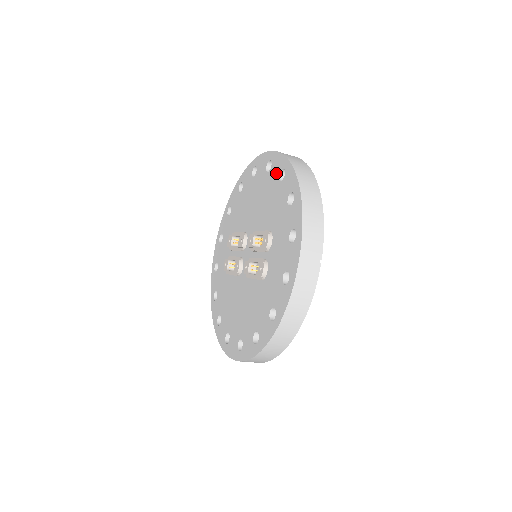
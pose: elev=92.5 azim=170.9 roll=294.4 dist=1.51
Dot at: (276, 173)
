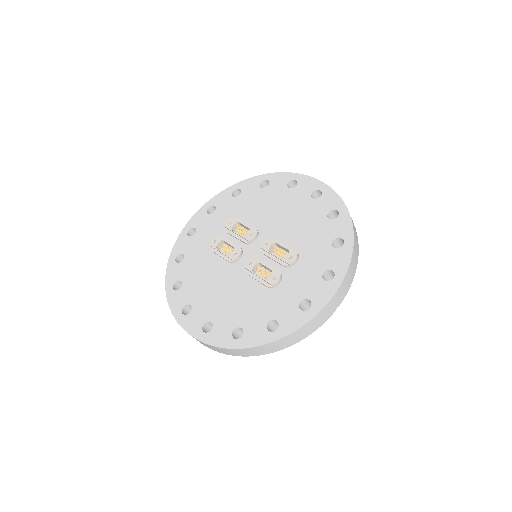
Dot at: (325, 208)
